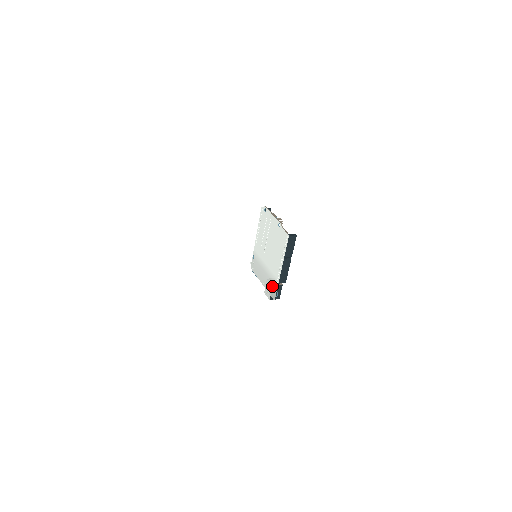
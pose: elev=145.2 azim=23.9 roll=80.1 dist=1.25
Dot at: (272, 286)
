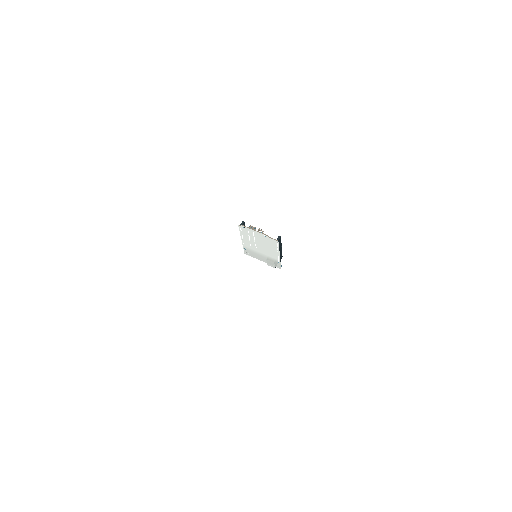
Dot at: (275, 263)
